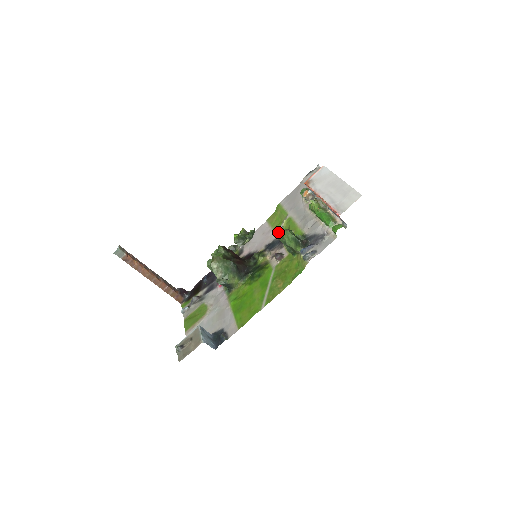
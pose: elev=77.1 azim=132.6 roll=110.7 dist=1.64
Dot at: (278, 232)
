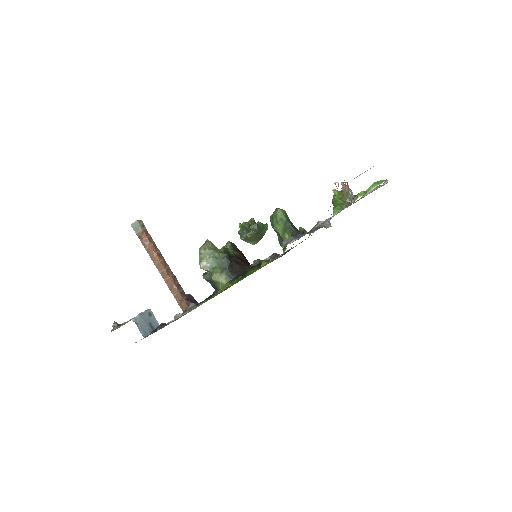
Dot at: occluded
